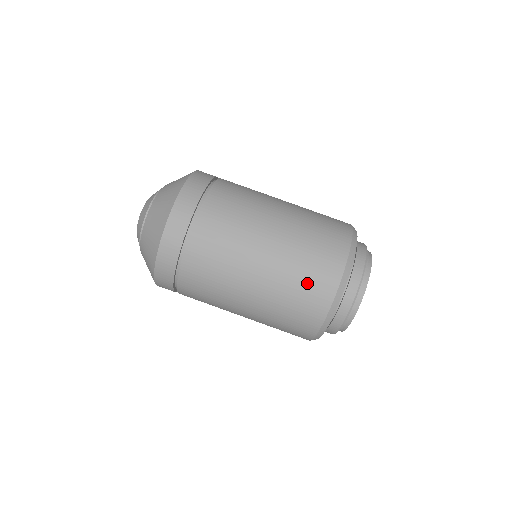
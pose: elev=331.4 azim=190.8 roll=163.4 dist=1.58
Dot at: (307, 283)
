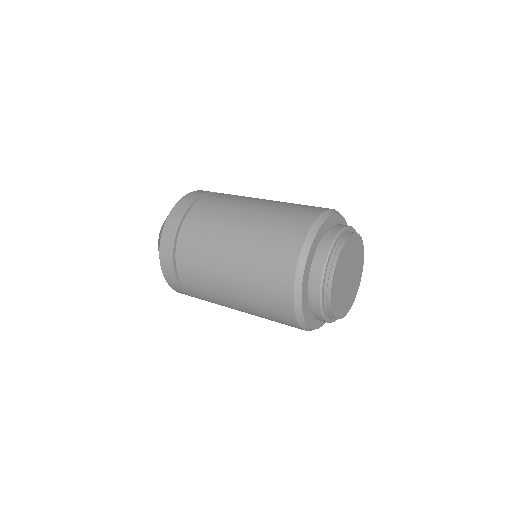
Dot at: (269, 268)
